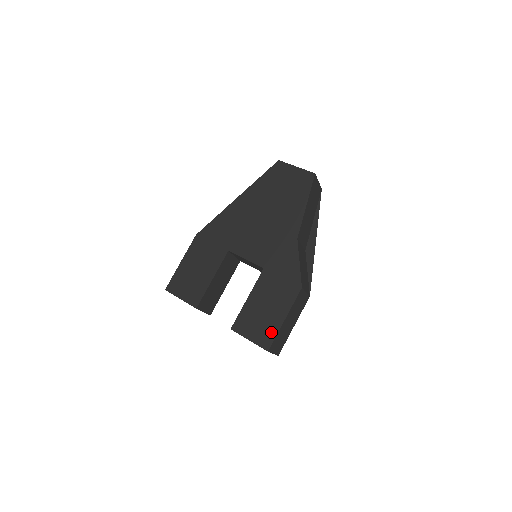
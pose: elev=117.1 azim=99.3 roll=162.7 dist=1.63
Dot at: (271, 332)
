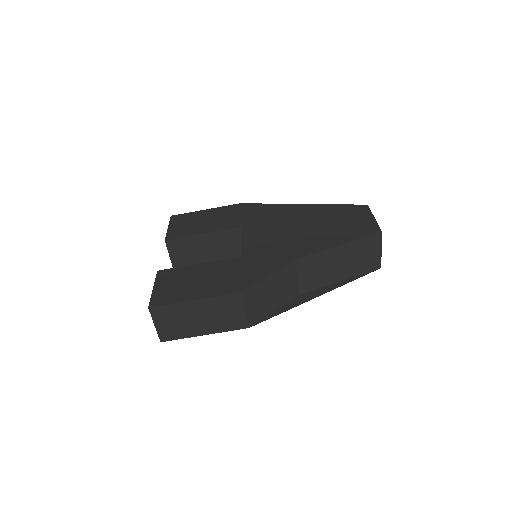
Dot at: (172, 298)
